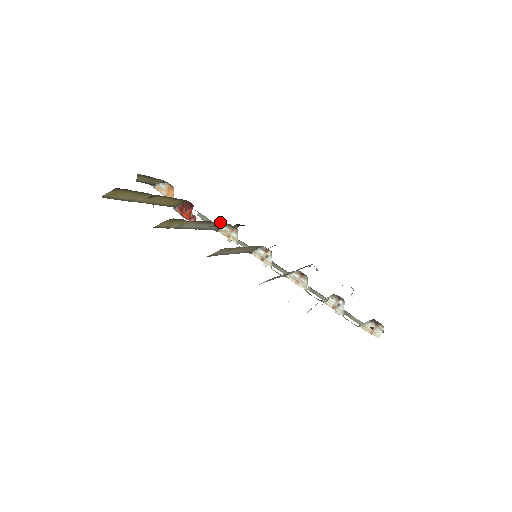
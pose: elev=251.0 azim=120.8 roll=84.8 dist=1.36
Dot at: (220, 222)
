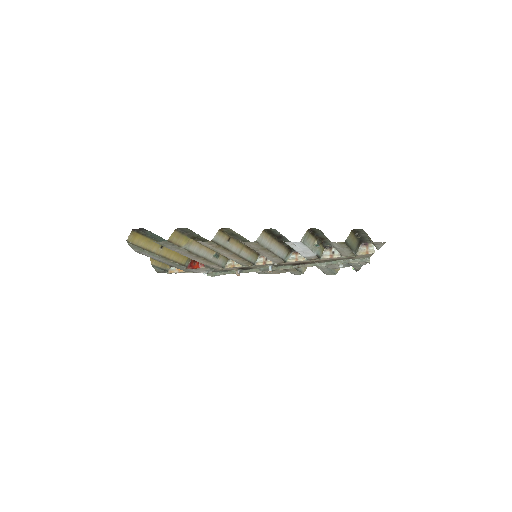
Dot at: occluded
